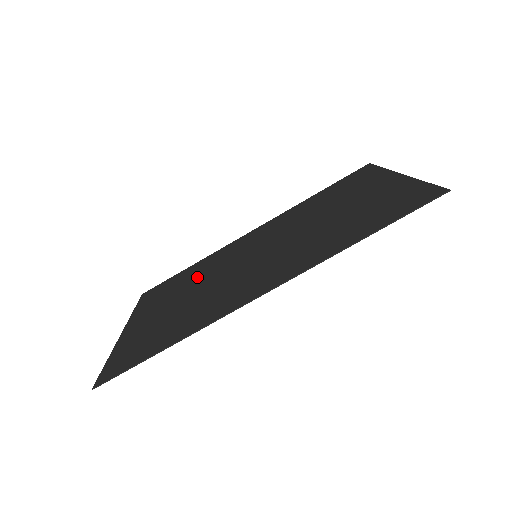
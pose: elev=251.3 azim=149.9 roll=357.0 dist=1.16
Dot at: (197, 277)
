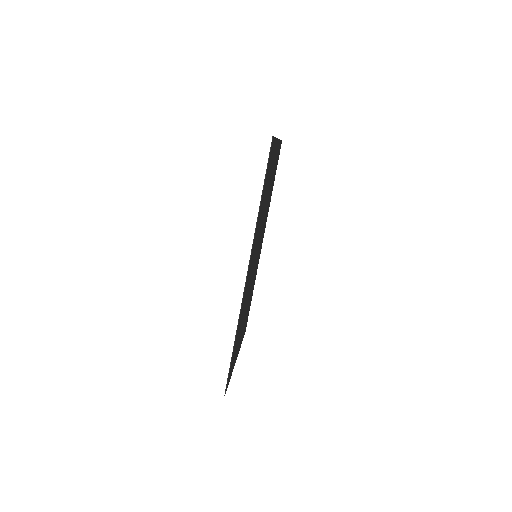
Dot at: occluded
